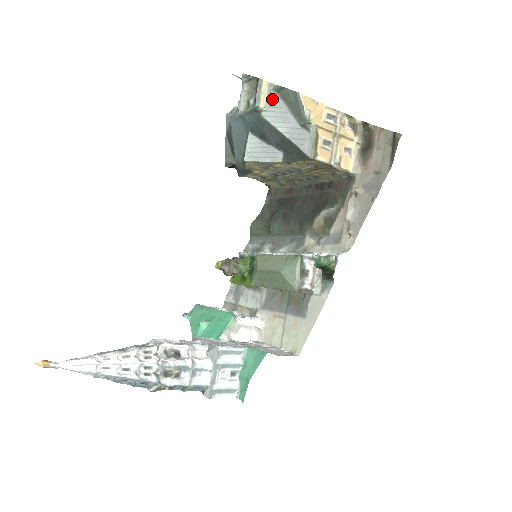
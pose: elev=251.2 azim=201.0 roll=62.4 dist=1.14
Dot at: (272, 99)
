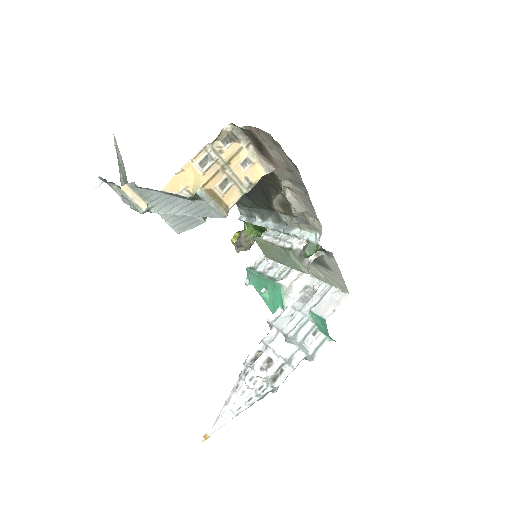
Dot at: (145, 195)
